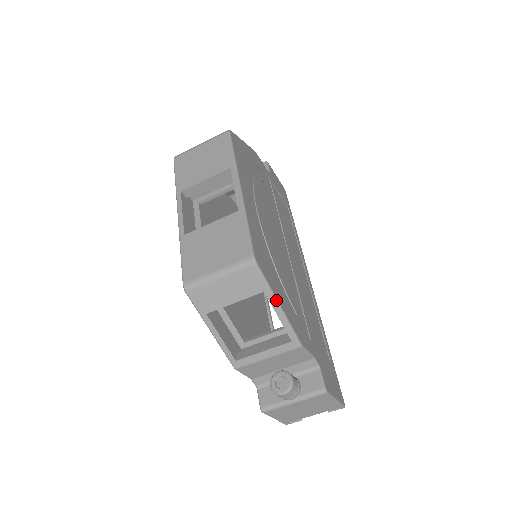
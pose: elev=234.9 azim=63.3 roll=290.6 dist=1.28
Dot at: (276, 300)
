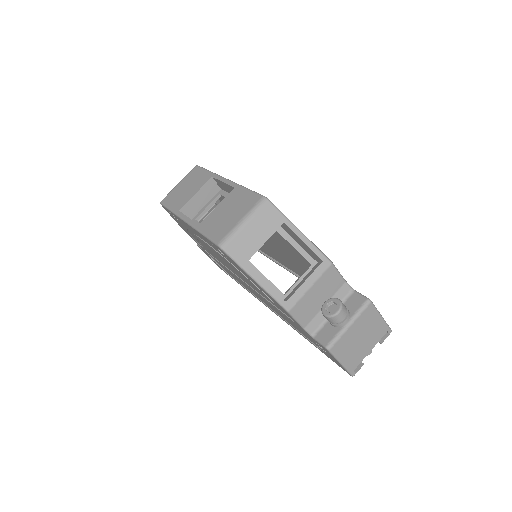
Dot at: (296, 227)
